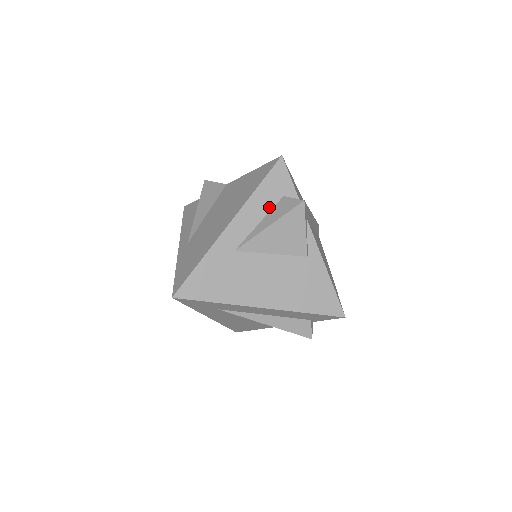
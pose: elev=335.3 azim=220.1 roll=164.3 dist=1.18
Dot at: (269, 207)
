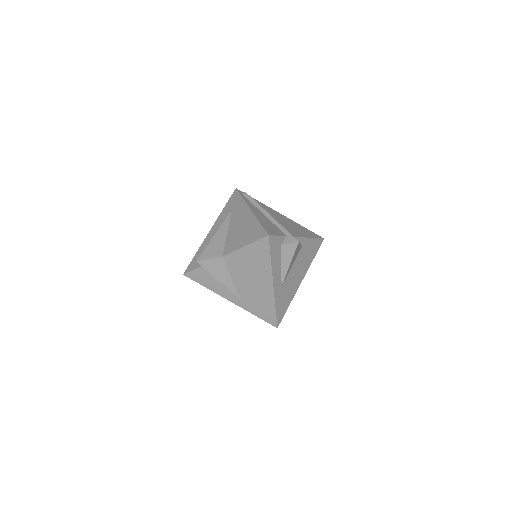
Dot at: (279, 257)
